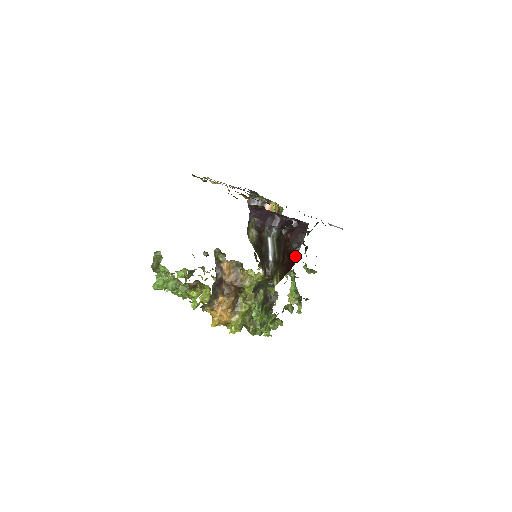
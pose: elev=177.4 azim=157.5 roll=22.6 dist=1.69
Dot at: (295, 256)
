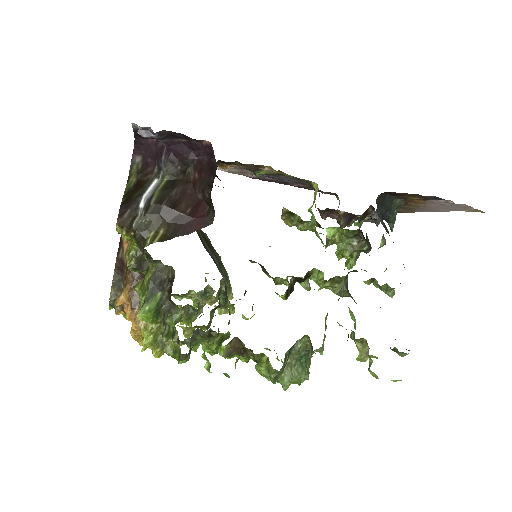
Dot at: (211, 208)
